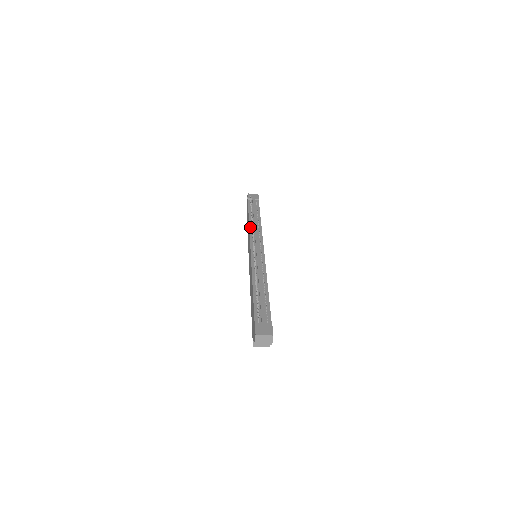
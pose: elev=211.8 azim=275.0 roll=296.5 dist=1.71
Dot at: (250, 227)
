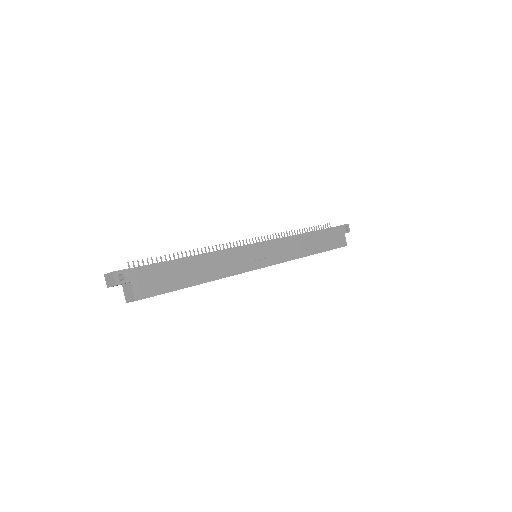
Dot at: occluded
